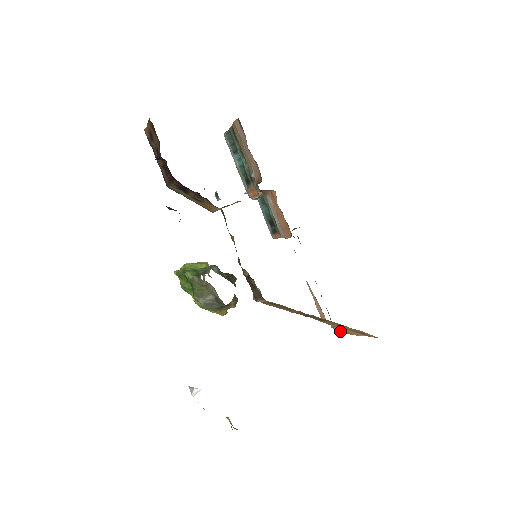
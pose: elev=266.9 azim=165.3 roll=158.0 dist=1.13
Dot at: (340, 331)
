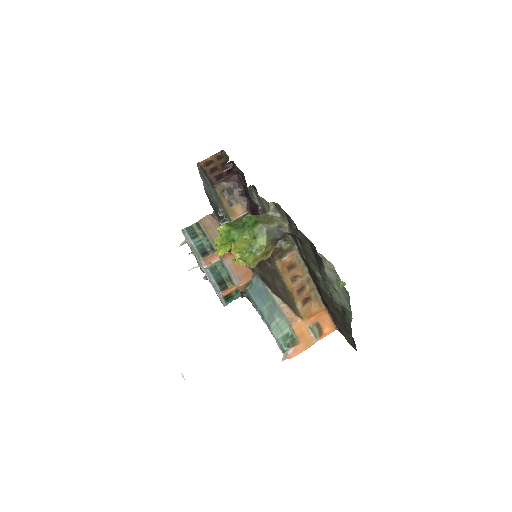
Dot at: (290, 356)
